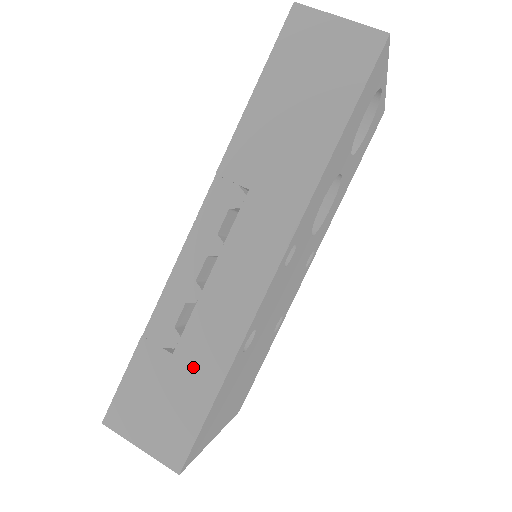
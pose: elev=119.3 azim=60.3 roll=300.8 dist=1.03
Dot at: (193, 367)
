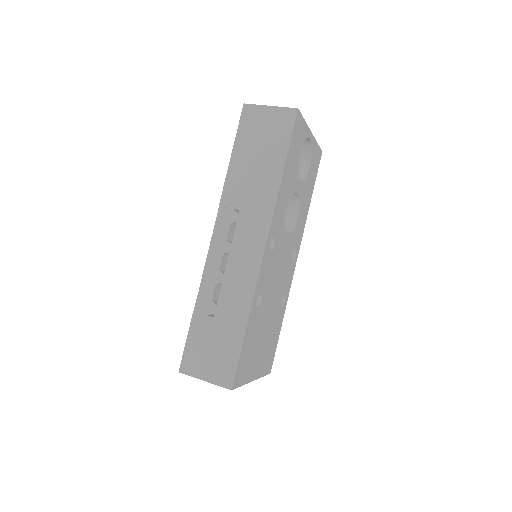
Dot at: (227, 321)
